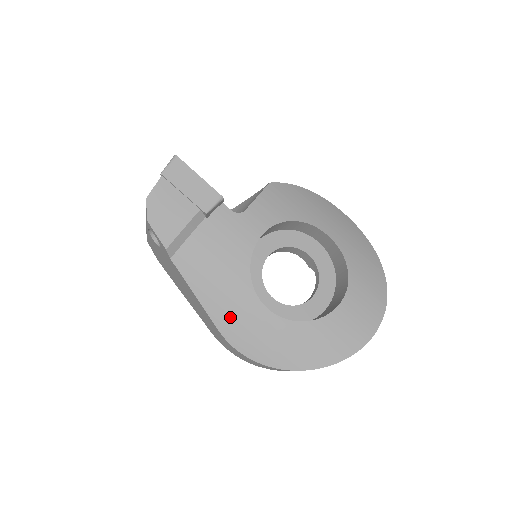
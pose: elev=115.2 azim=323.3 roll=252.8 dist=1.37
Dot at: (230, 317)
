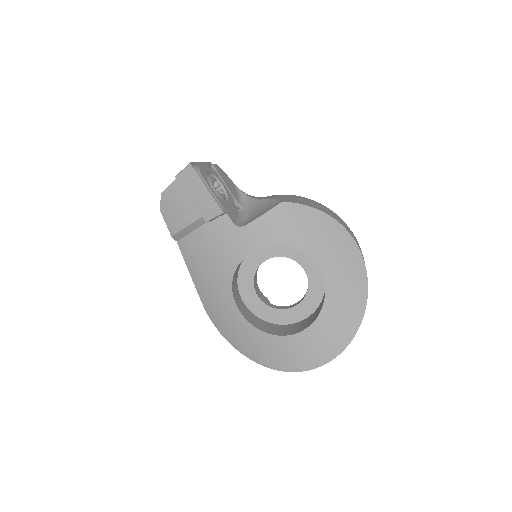
Dot at: (211, 301)
